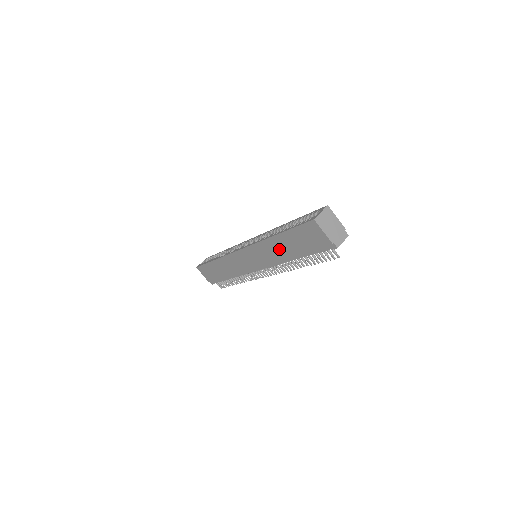
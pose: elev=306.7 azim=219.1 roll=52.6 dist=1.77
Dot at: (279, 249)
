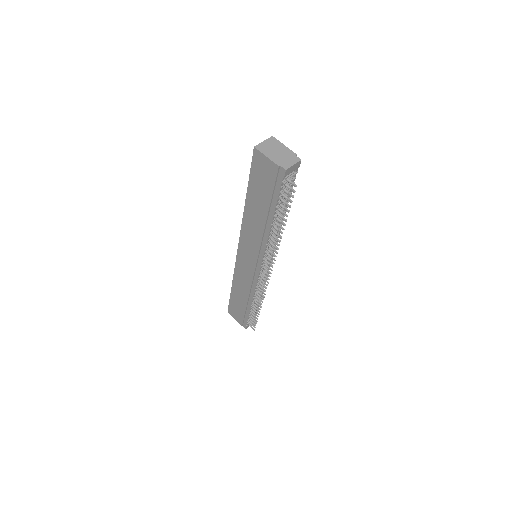
Dot at: (255, 219)
